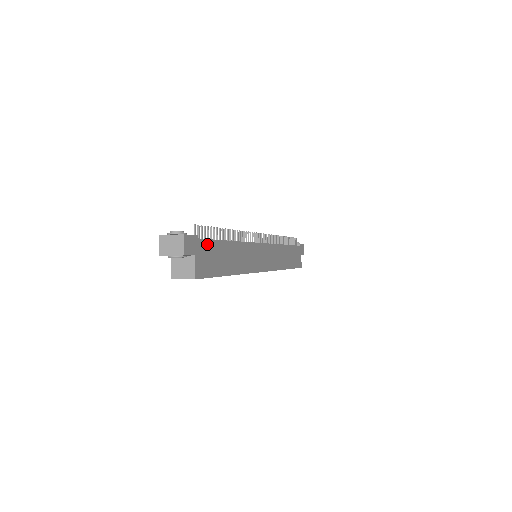
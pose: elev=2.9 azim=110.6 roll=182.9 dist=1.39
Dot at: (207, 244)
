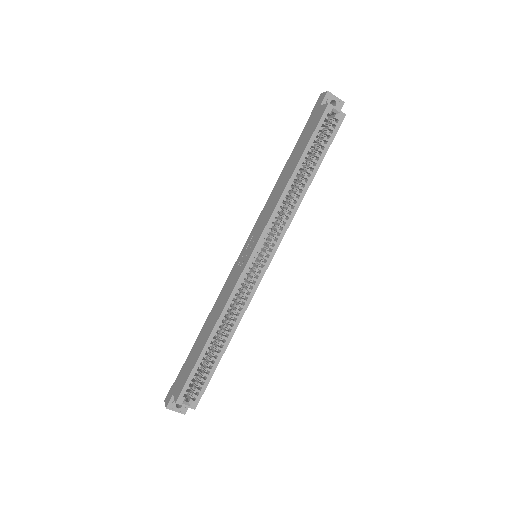
Dot at: occluded
